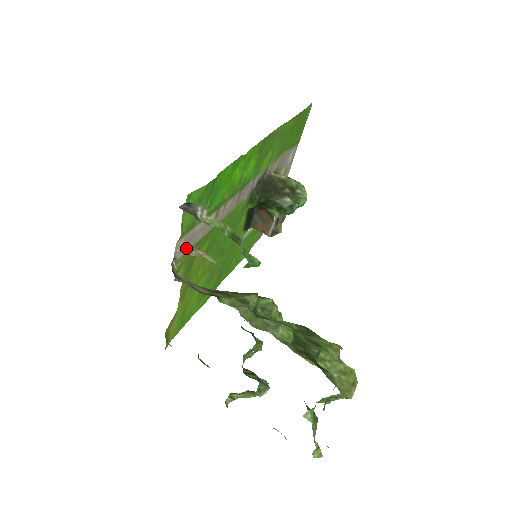
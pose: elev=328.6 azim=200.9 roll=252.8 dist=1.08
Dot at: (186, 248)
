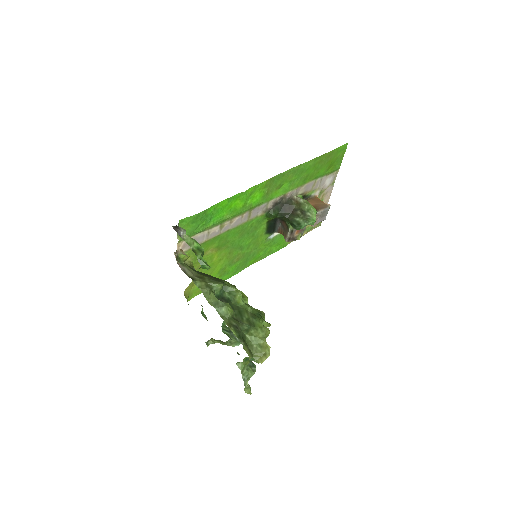
Dot at: occluded
